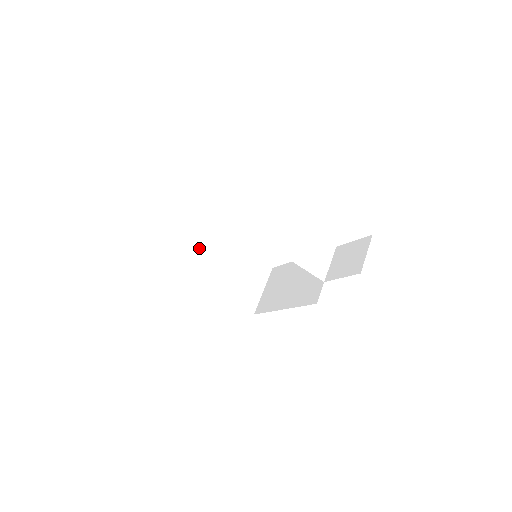
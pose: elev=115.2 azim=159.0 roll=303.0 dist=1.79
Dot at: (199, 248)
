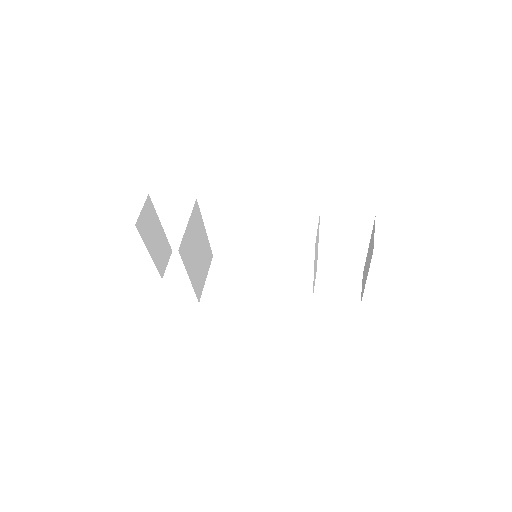
Dot at: (191, 224)
